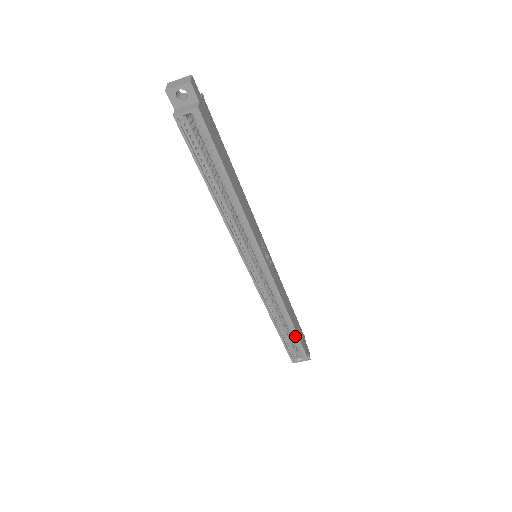
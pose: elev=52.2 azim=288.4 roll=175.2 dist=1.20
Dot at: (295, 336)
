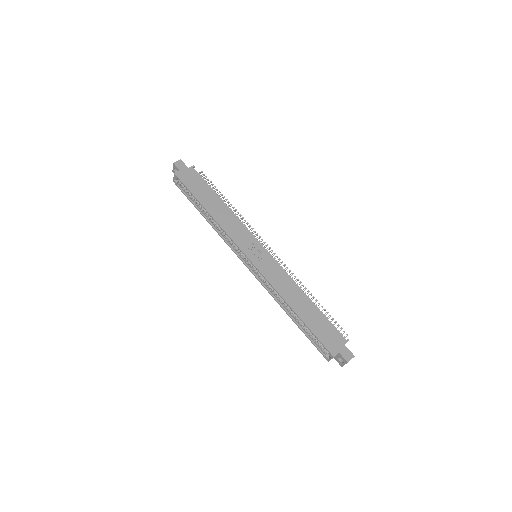
Dot at: (309, 328)
